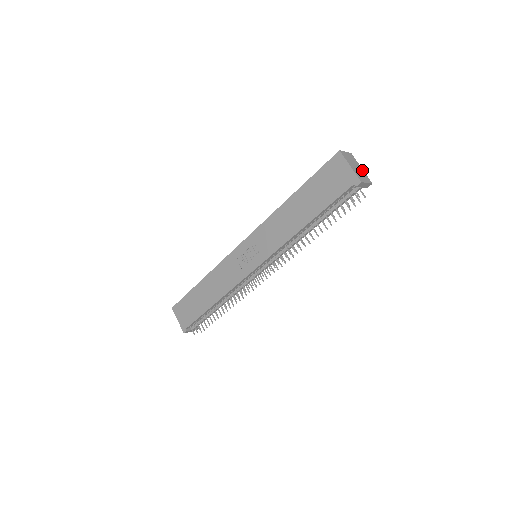
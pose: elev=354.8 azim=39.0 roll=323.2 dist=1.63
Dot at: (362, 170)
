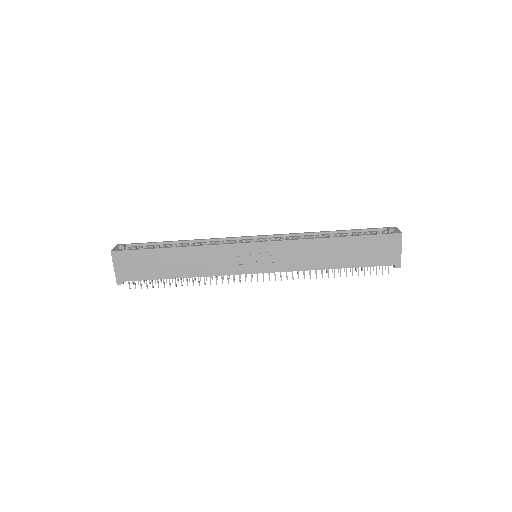
Dot at: occluded
